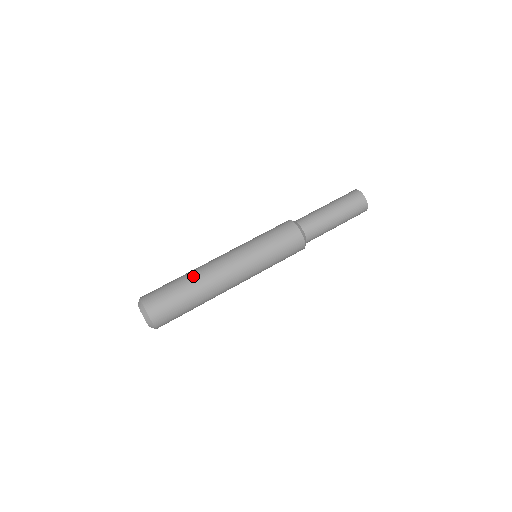
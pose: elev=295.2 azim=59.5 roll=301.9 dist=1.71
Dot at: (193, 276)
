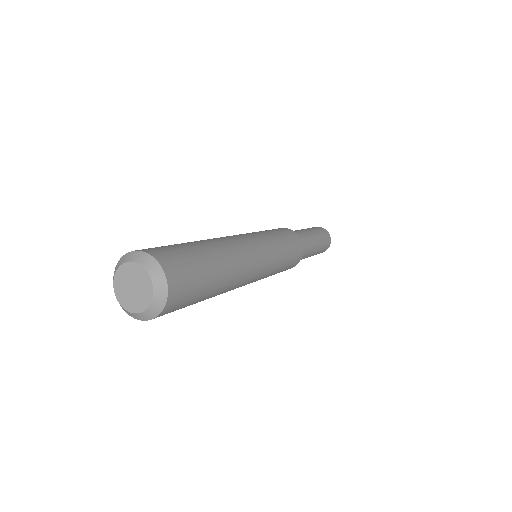
Dot at: (210, 241)
